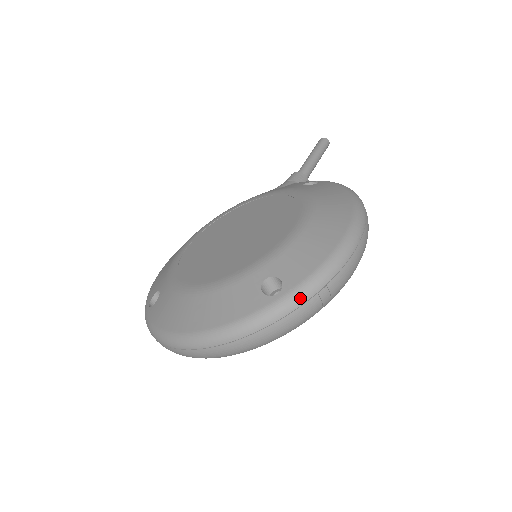
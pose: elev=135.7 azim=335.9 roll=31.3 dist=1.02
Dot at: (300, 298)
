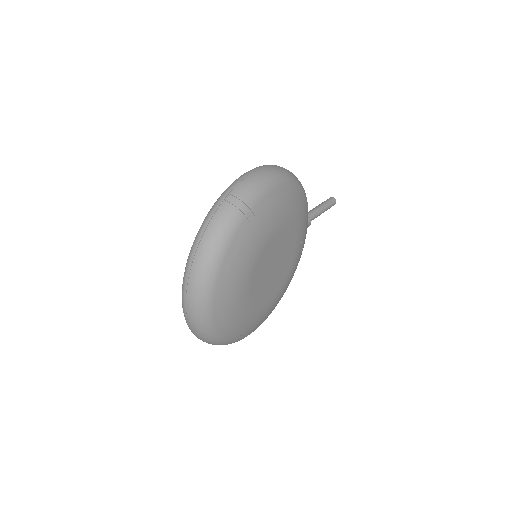
Dot at: (213, 209)
